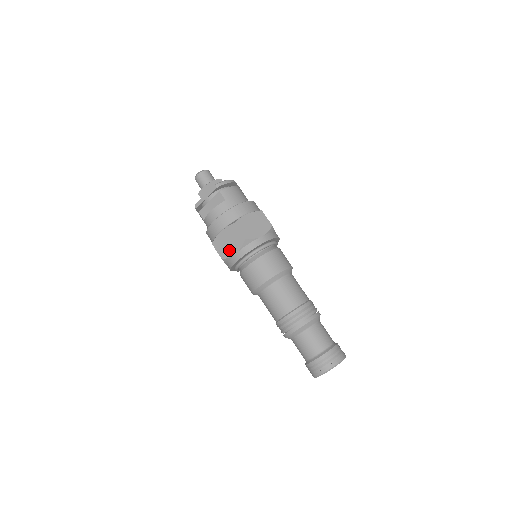
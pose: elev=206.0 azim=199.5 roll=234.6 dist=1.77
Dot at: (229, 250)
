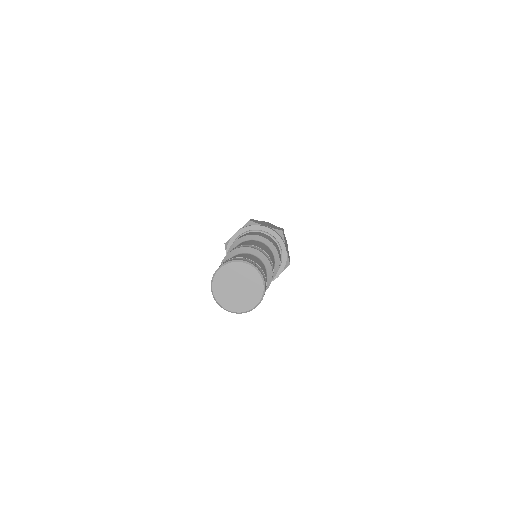
Dot at: (262, 224)
